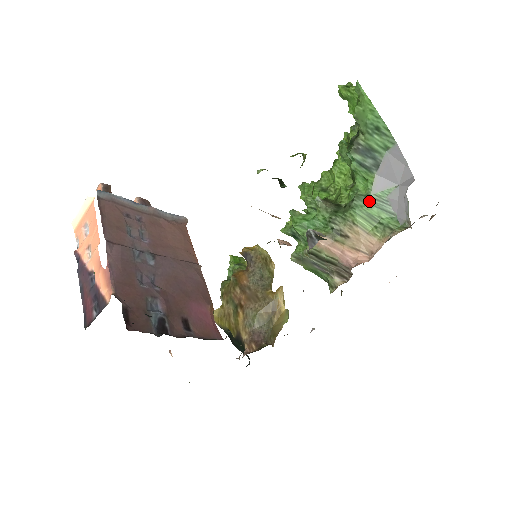
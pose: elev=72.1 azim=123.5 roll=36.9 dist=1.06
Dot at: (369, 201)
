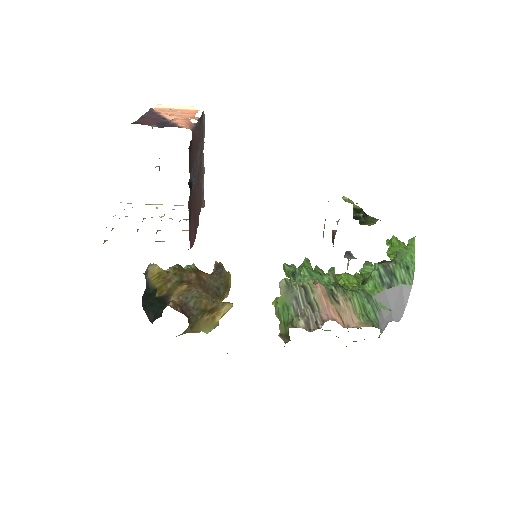
Dot at: (369, 299)
